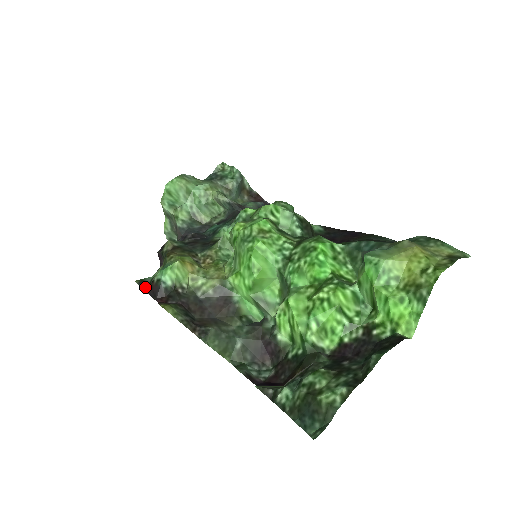
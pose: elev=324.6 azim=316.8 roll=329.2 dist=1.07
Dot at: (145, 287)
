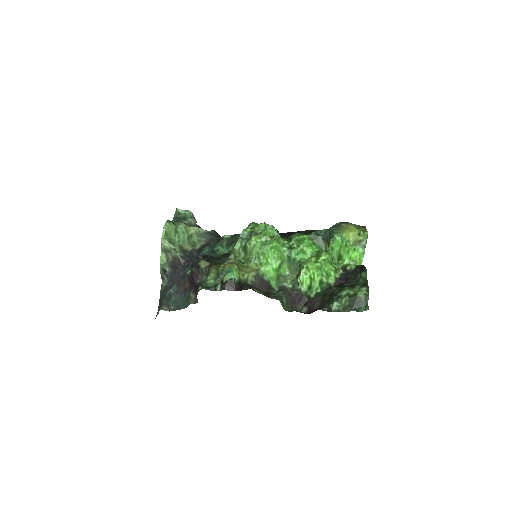
Dot at: (215, 289)
